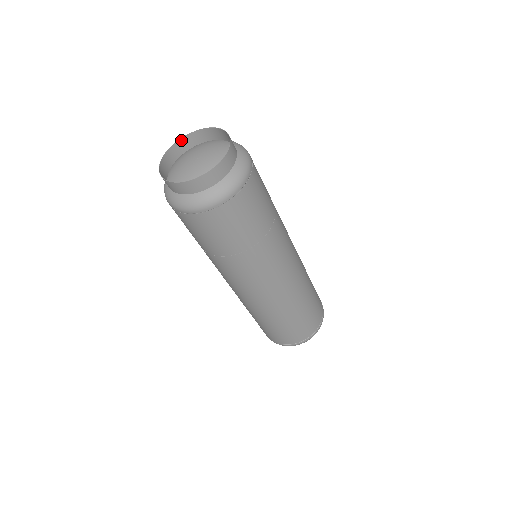
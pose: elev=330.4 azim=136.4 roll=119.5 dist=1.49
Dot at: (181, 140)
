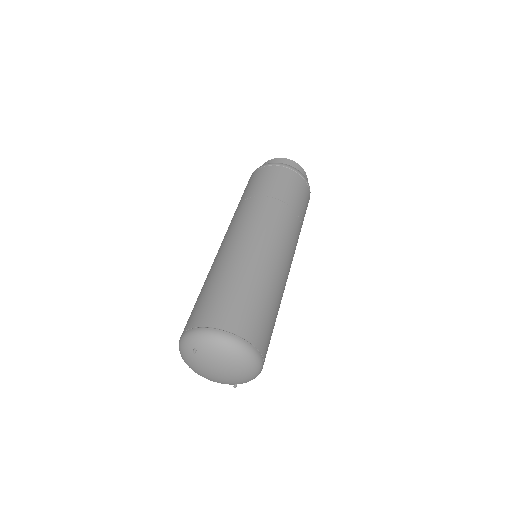
Dot at: occluded
